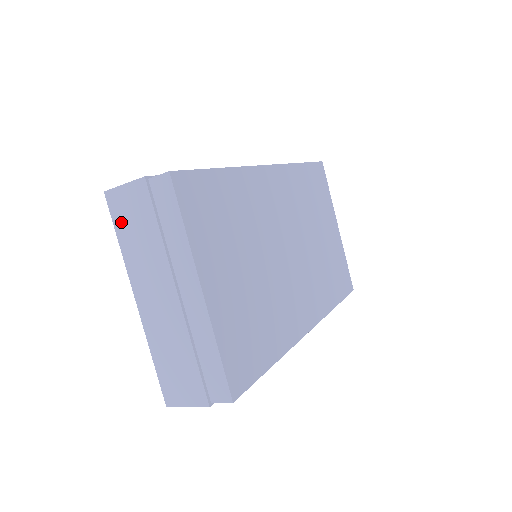
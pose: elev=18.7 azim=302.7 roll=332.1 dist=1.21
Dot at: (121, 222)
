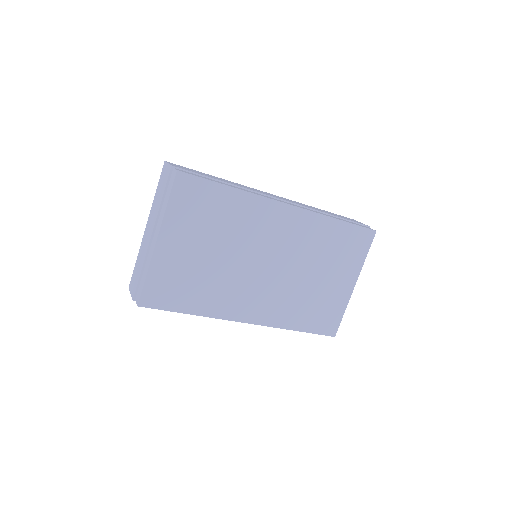
Dot at: (160, 181)
